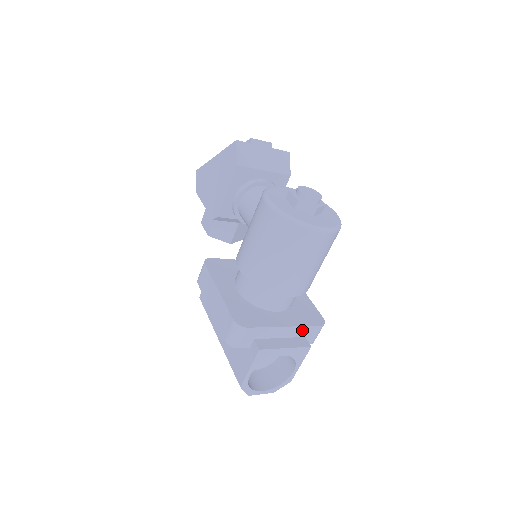
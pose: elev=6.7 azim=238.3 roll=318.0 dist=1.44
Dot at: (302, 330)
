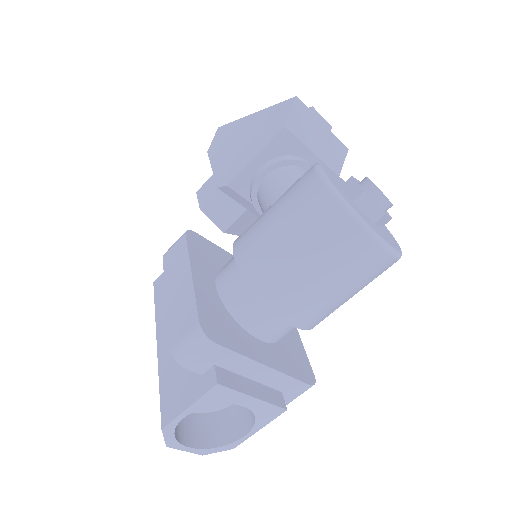
Dot at: (284, 380)
